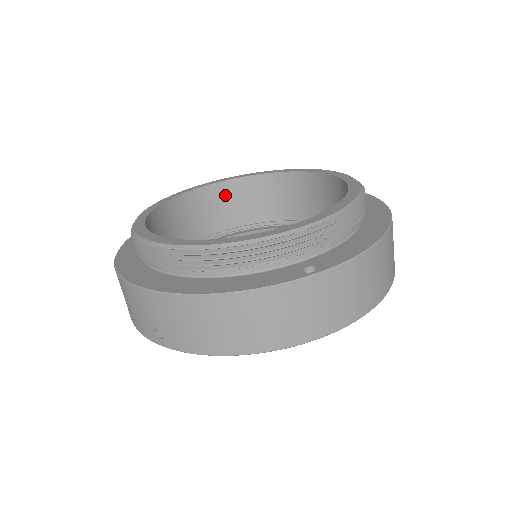
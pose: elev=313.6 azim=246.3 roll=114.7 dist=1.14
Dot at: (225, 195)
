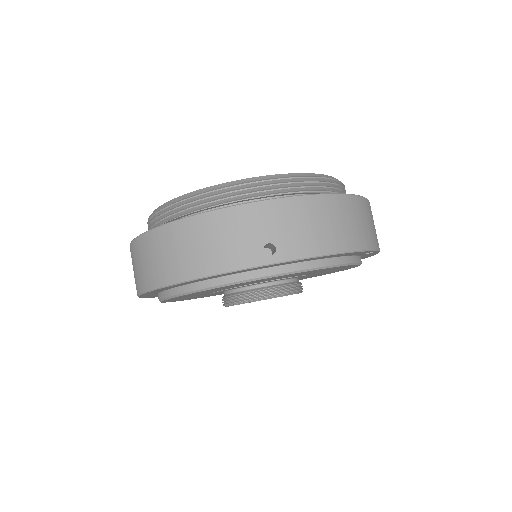
Dot at: occluded
